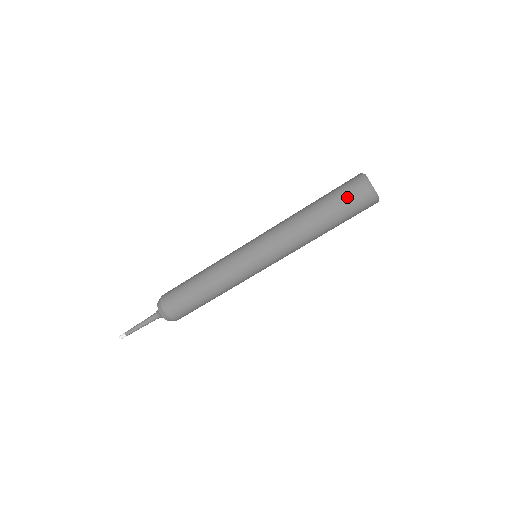
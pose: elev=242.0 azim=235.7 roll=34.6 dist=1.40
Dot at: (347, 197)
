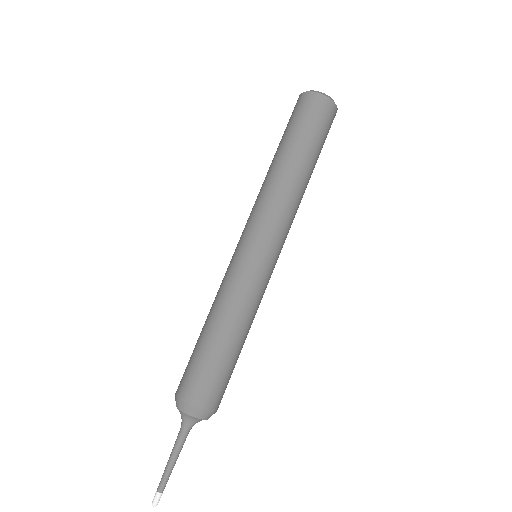
Dot at: (289, 119)
